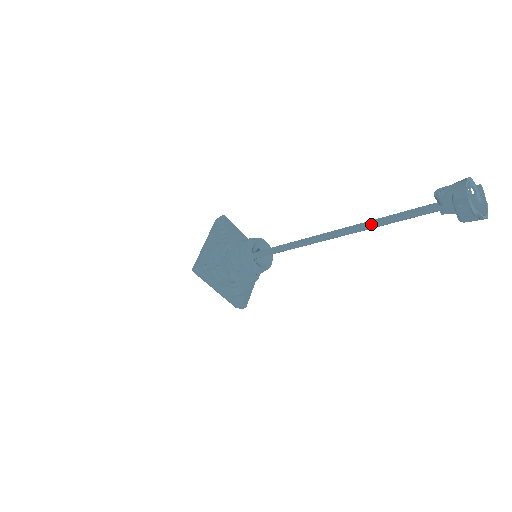
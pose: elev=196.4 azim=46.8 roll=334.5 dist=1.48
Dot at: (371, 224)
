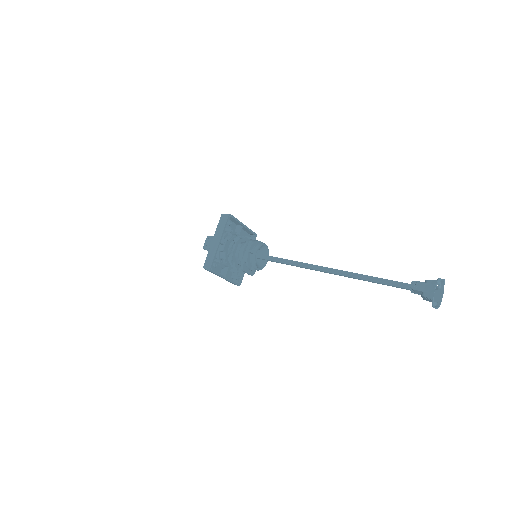
Dot at: (358, 278)
